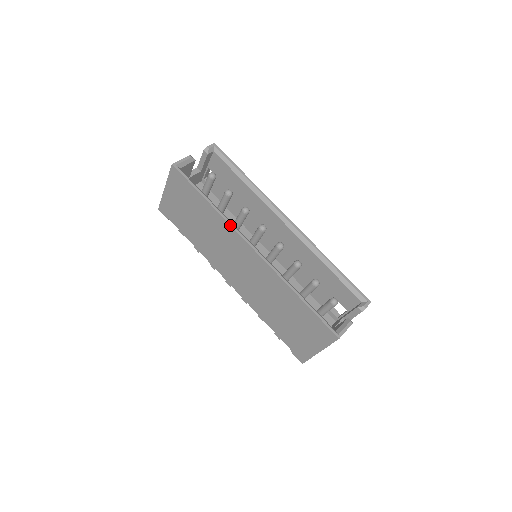
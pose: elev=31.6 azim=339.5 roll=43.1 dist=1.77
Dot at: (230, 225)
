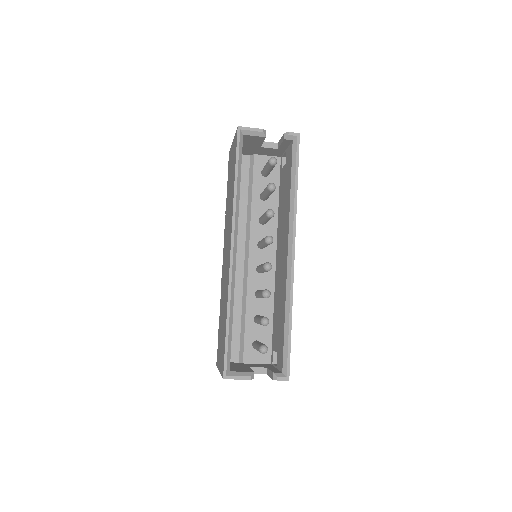
Dot at: (232, 215)
